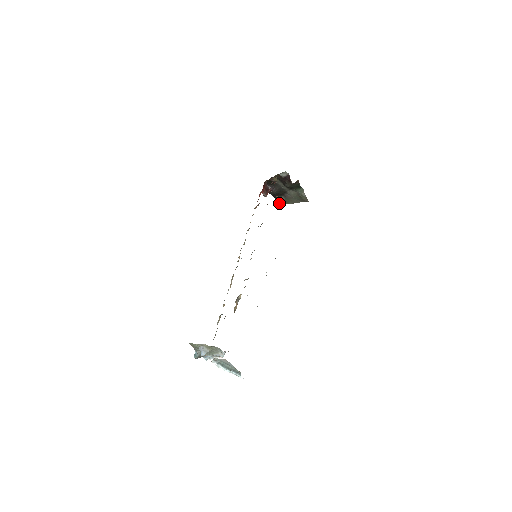
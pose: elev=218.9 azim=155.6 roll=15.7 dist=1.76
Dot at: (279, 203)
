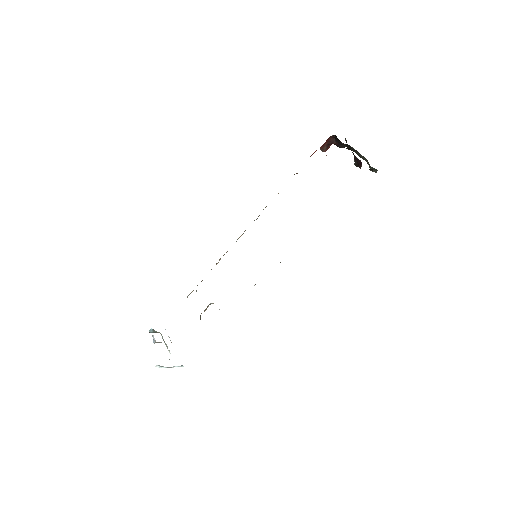
Dot at: occluded
